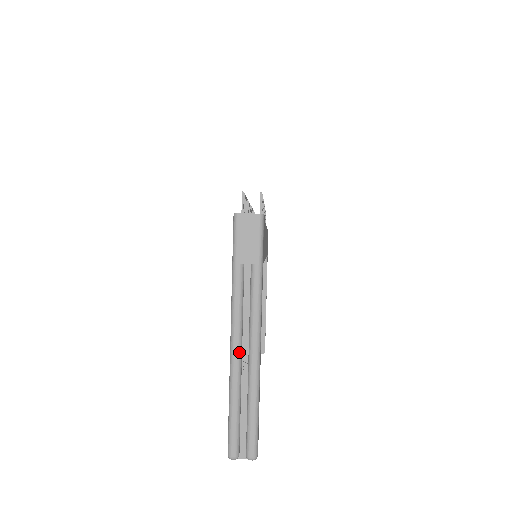
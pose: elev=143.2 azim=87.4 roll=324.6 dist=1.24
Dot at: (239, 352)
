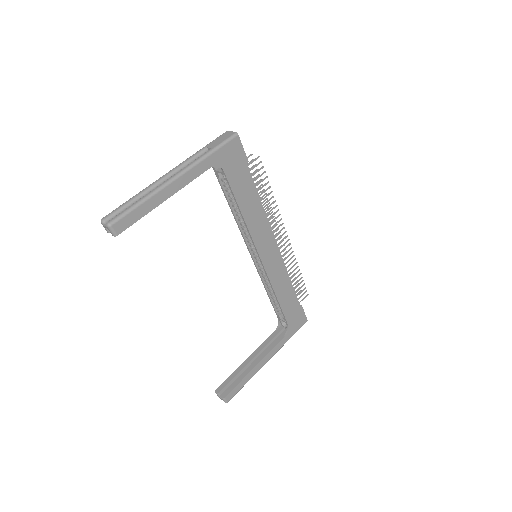
Dot at: (163, 178)
